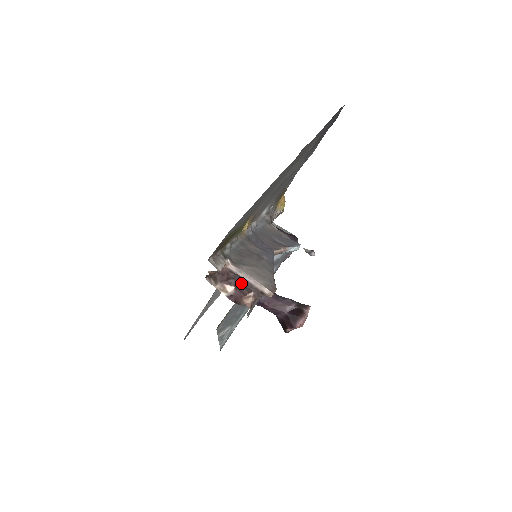
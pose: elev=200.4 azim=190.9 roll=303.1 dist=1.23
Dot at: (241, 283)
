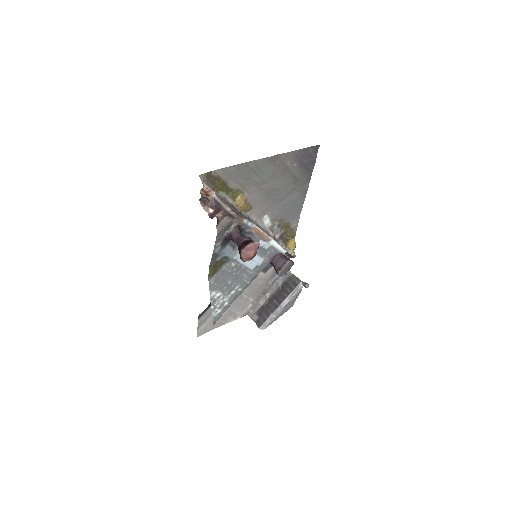
Dot at: (218, 207)
